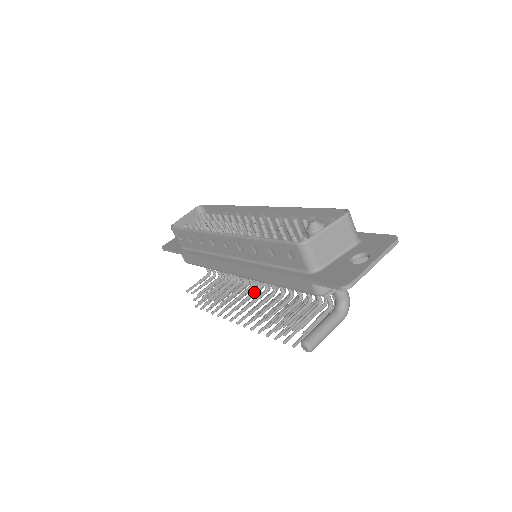
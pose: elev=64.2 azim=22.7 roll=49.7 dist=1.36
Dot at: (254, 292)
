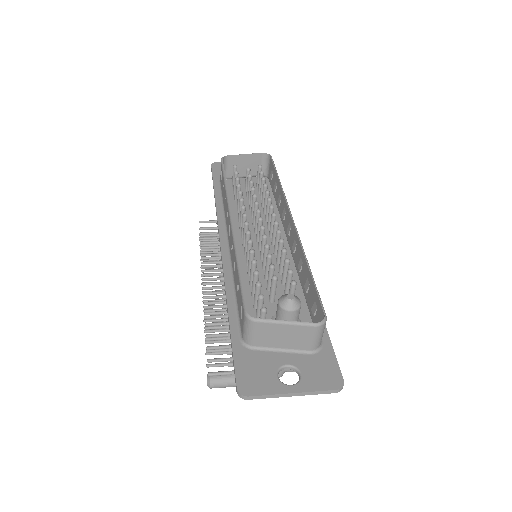
Dot at: occluded
